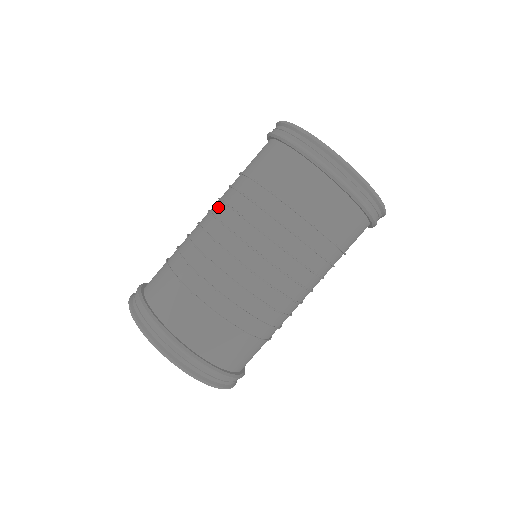
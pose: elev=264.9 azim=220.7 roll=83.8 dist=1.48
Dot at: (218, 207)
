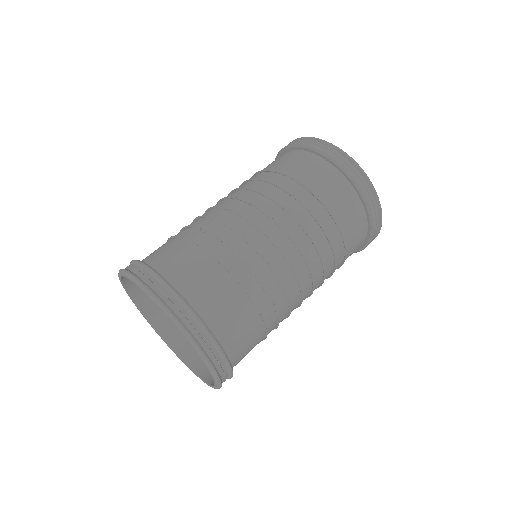
Dot at: occluded
